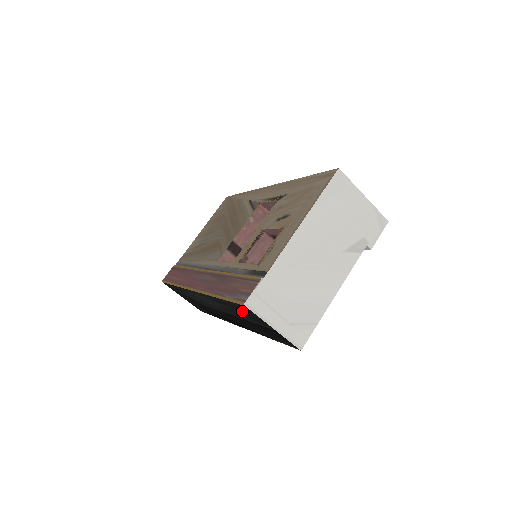
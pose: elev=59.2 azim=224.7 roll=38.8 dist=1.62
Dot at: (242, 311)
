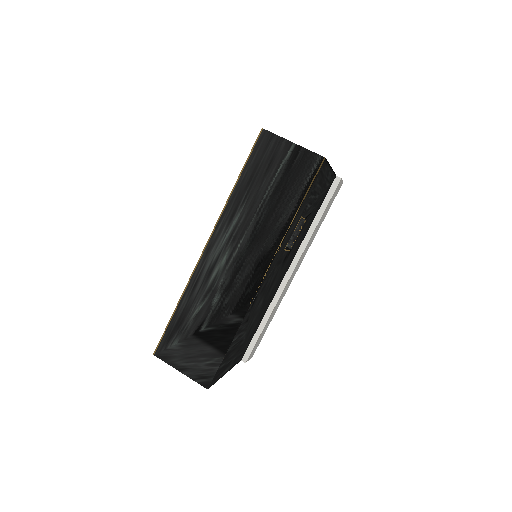
Dot at: (262, 164)
